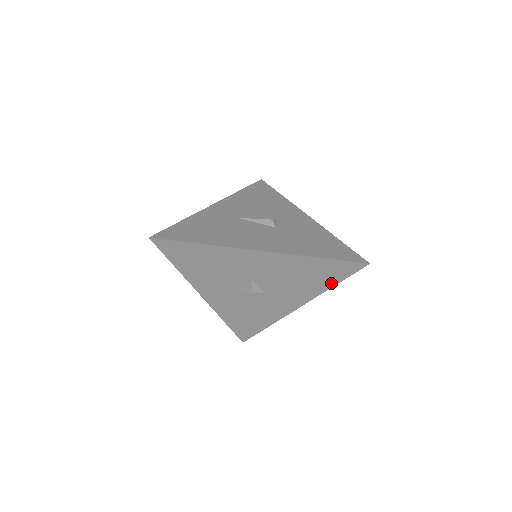
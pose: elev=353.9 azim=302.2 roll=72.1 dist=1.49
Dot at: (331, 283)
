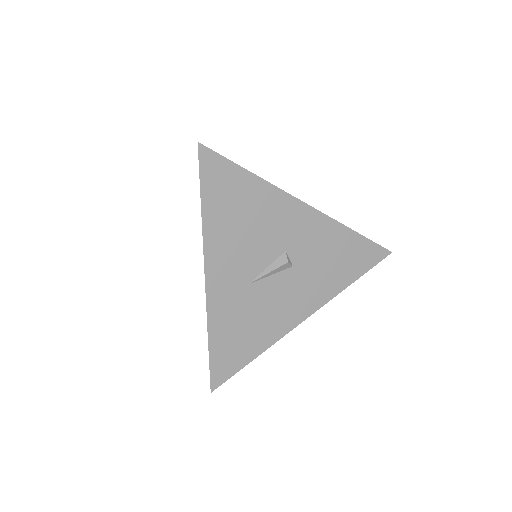
Dot at: occluded
